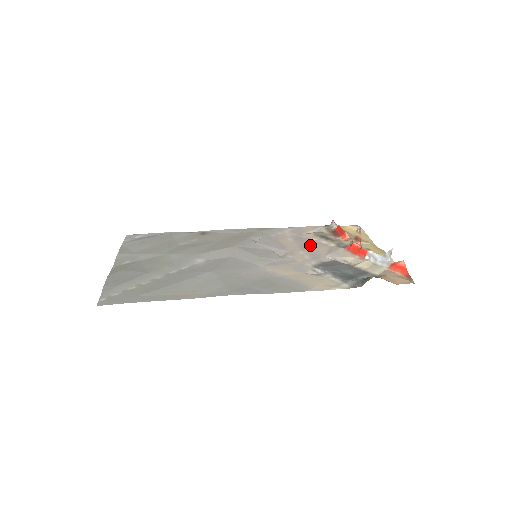
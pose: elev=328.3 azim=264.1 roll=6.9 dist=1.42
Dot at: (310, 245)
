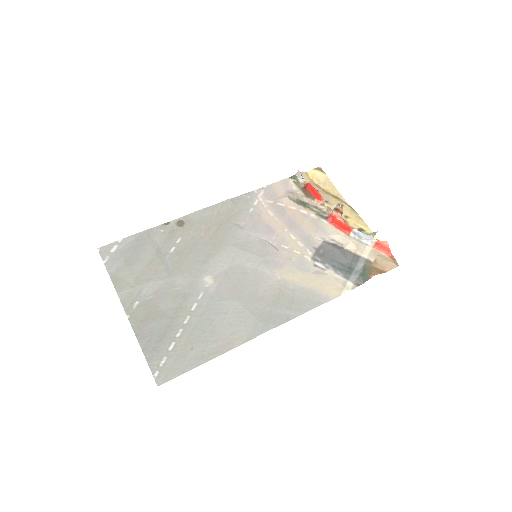
Dot at: (294, 221)
